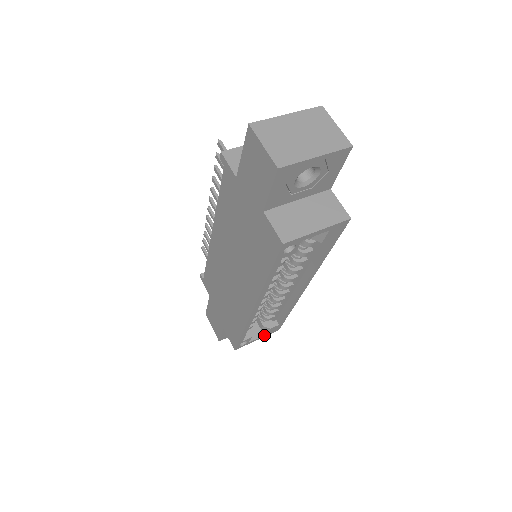
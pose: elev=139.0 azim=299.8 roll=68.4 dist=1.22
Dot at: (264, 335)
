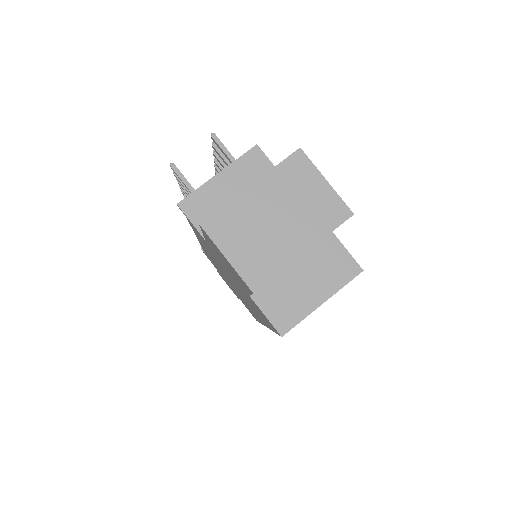
Dot at: occluded
